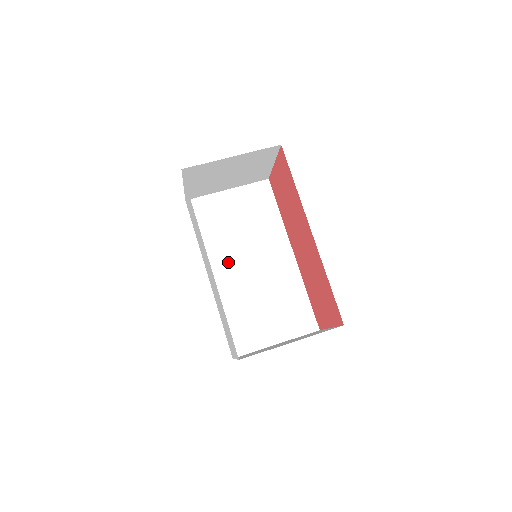
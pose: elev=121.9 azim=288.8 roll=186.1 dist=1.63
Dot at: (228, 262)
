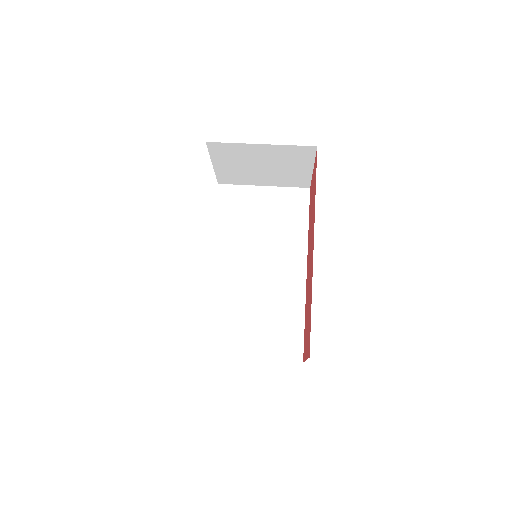
Dot at: (235, 257)
